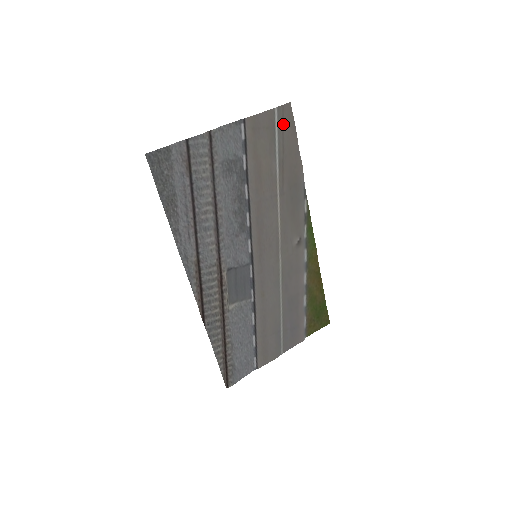
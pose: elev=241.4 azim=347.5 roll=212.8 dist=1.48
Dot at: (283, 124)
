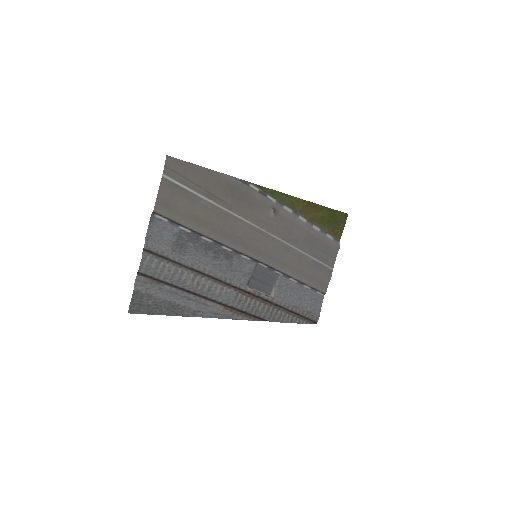
Dot at: (179, 174)
